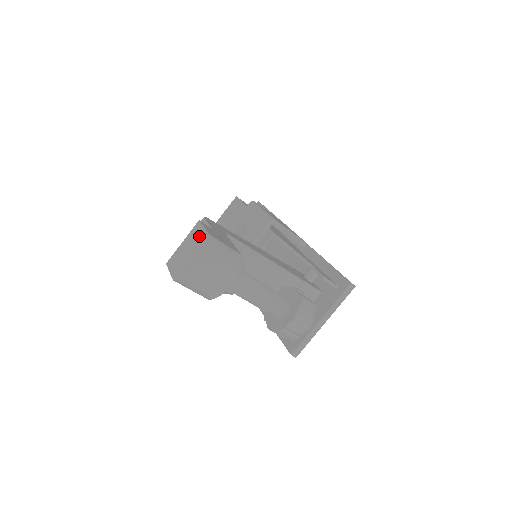
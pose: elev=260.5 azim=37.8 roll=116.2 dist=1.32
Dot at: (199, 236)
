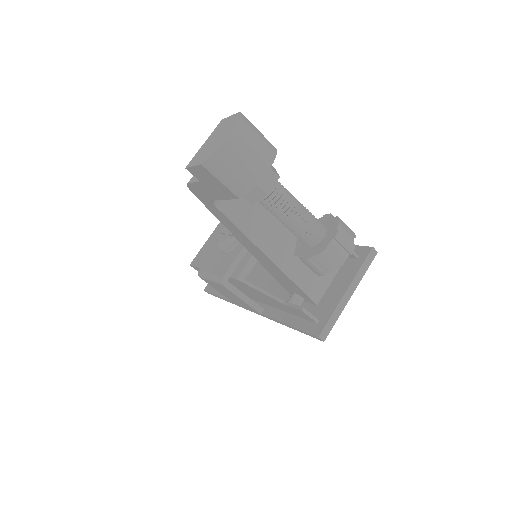
Dot at: (227, 122)
